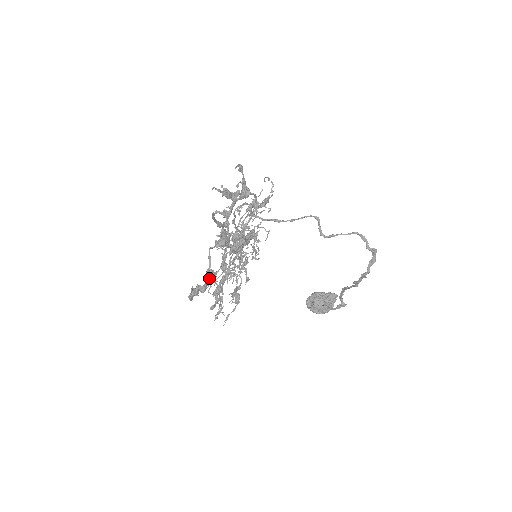
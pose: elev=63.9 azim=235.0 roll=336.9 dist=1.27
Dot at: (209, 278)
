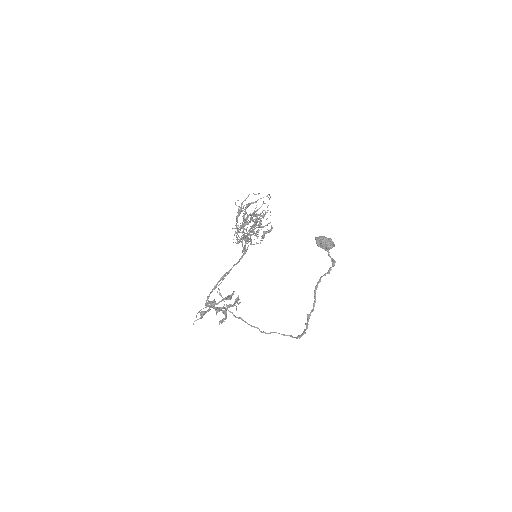
Dot at: (225, 314)
